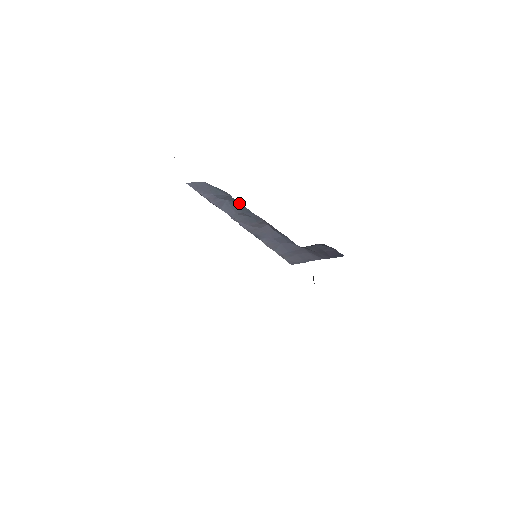
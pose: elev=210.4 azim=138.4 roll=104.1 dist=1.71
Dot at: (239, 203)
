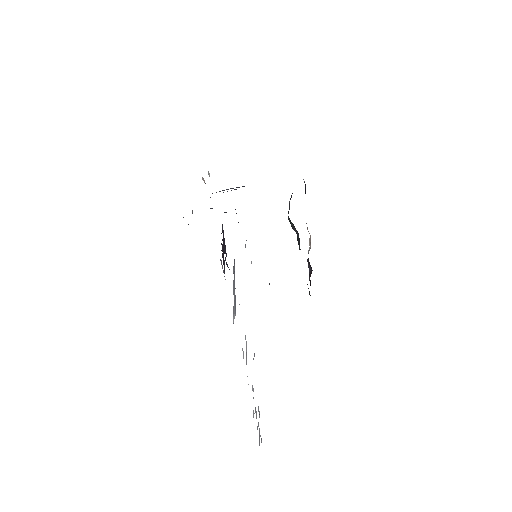
Dot at: occluded
